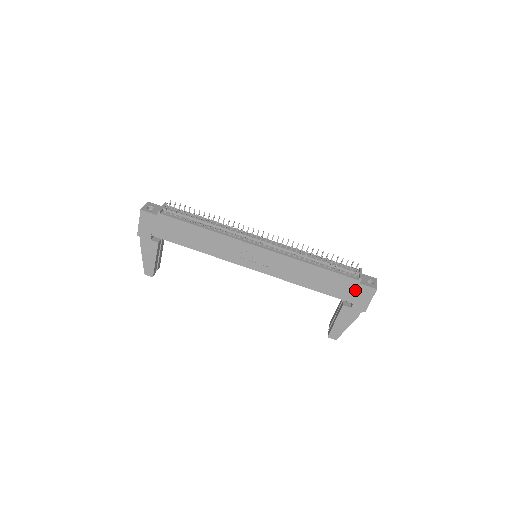
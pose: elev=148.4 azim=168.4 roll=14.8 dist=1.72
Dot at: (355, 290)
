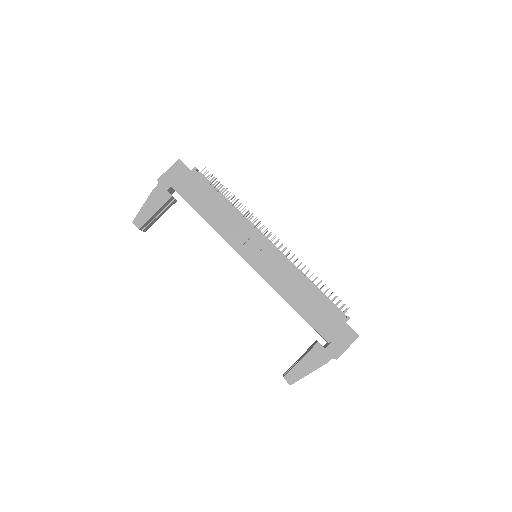
Dot at: (338, 328)
